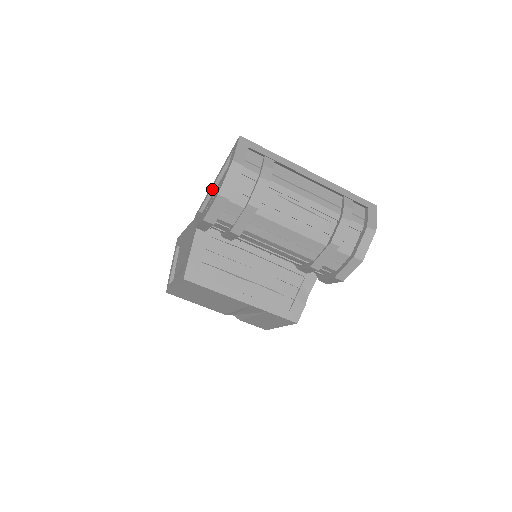
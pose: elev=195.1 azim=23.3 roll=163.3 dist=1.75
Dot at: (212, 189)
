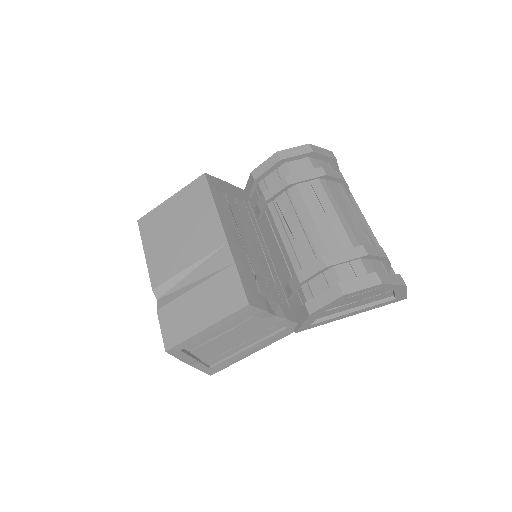
Dot at: occluded
